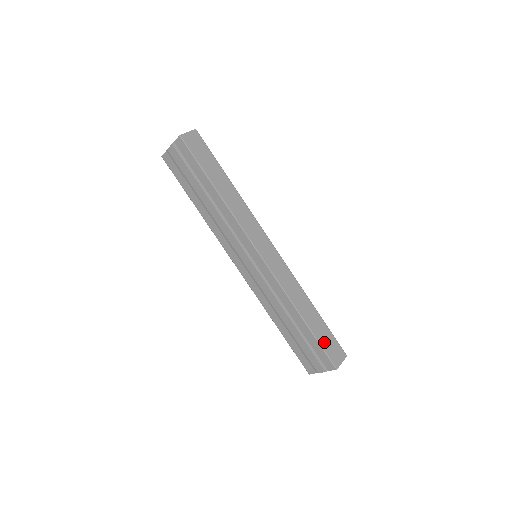
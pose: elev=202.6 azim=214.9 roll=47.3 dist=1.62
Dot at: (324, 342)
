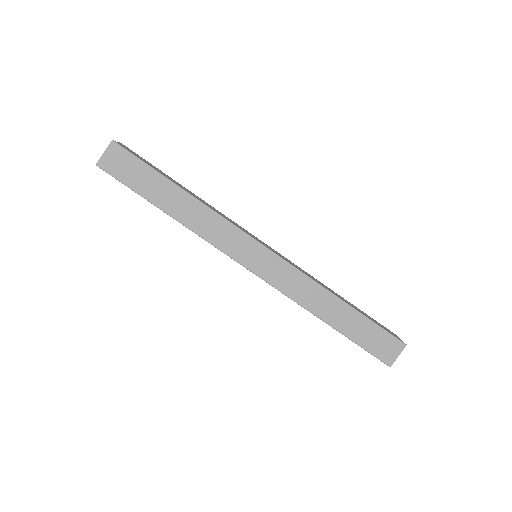
Dot at: (366, 341)
